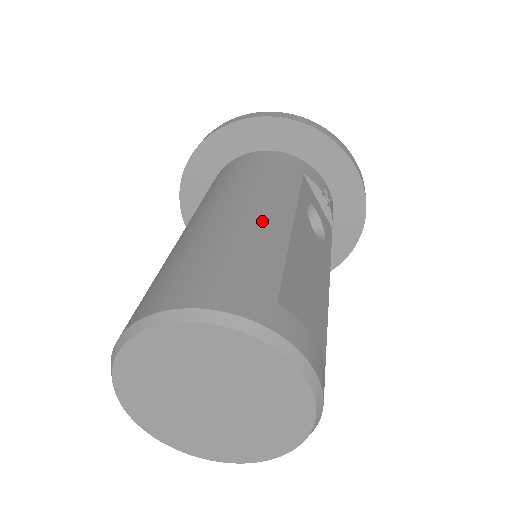
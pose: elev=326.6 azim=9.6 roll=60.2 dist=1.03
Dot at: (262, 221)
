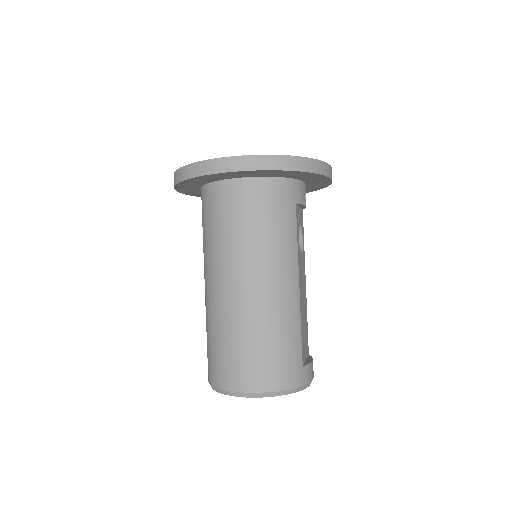
Dot at: (285, 300)
